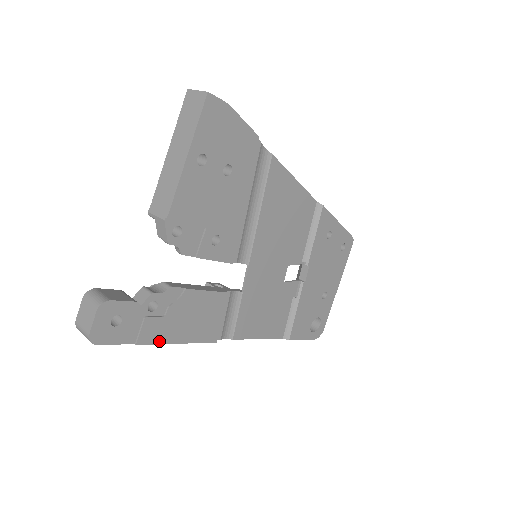
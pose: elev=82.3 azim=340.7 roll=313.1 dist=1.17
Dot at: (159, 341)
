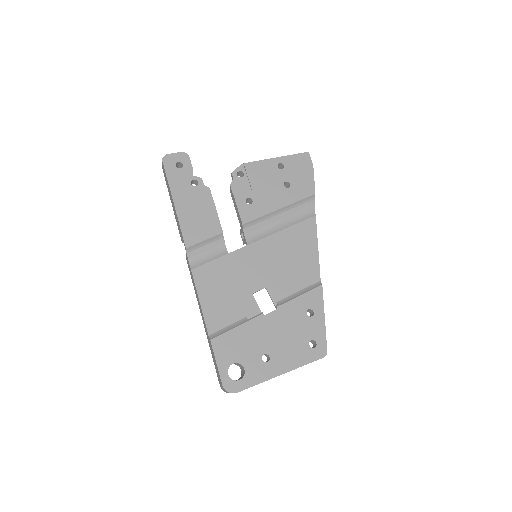
Dot at: (175, 198)
